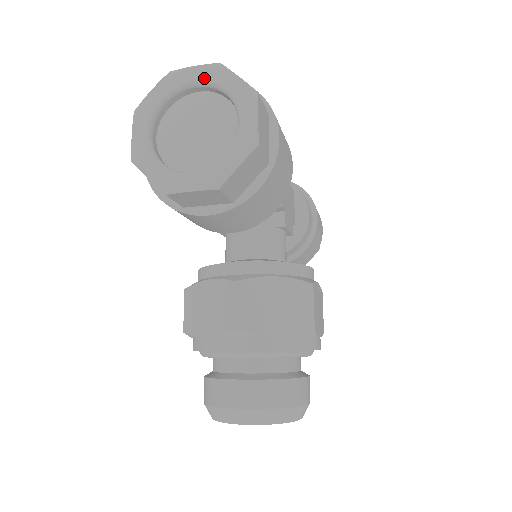
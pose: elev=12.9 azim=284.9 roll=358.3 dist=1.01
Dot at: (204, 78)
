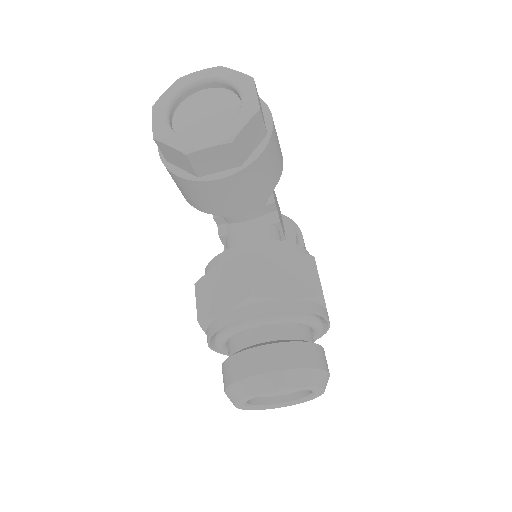
Dot at: (208, 76)
